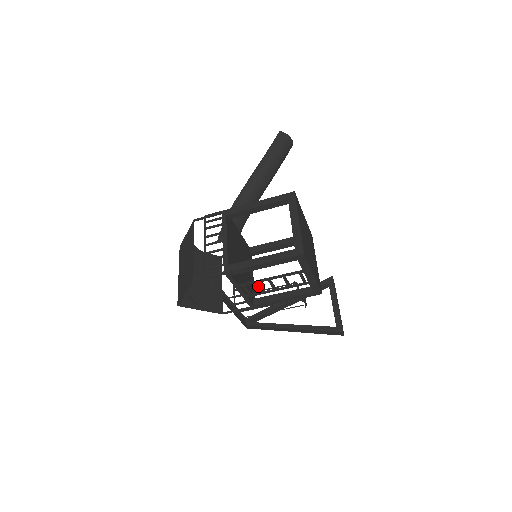
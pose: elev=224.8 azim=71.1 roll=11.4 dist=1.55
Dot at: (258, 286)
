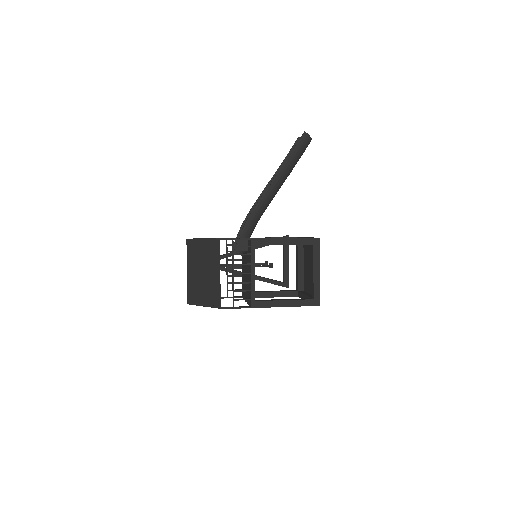
Dot at: occluded
